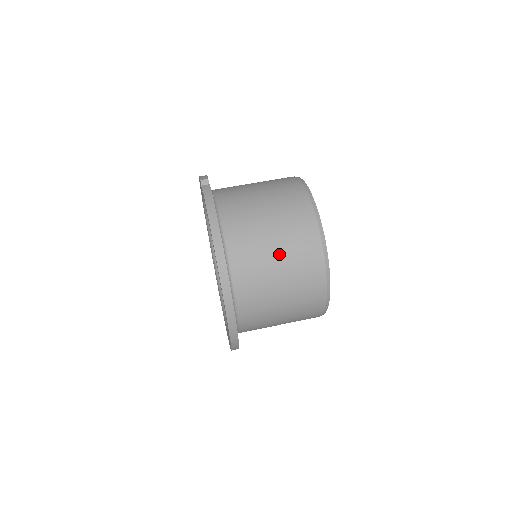
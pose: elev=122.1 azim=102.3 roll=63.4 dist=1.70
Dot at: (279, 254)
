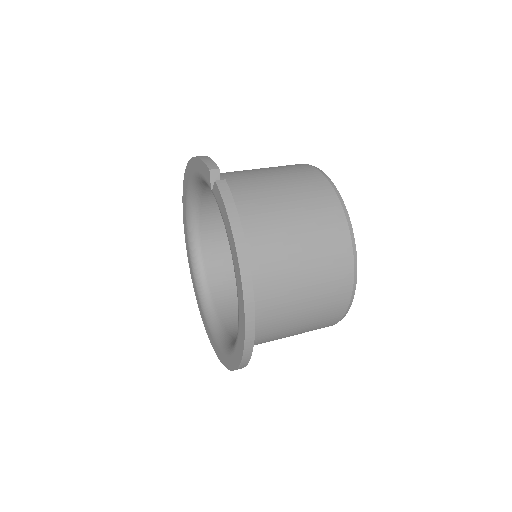
Dot at: (307, 275)
